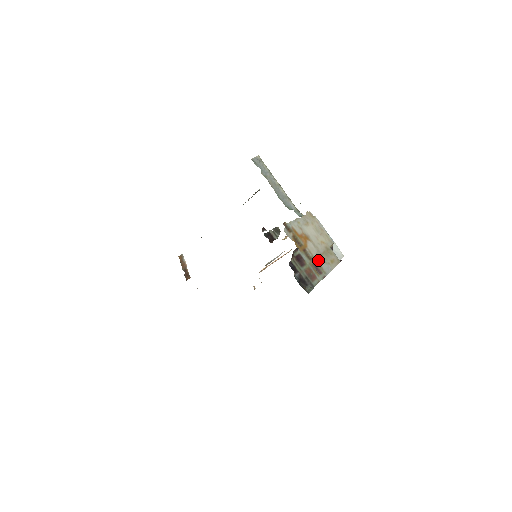
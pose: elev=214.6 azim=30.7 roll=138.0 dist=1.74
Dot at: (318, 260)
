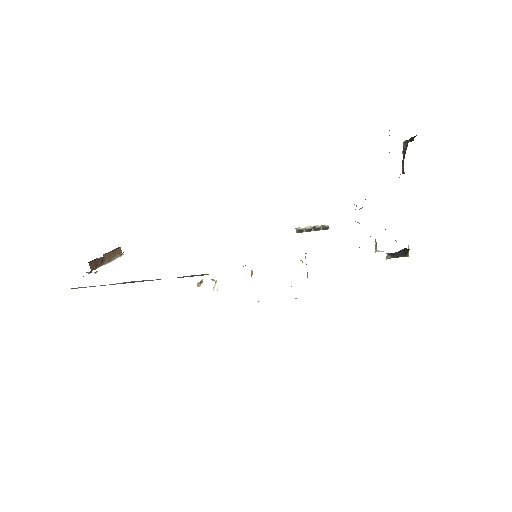
Dot at: occluded
